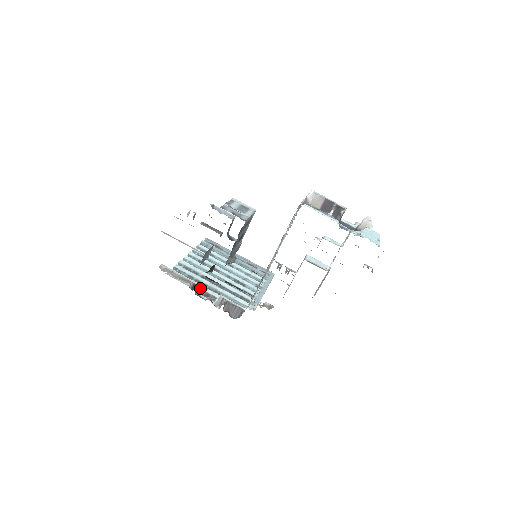
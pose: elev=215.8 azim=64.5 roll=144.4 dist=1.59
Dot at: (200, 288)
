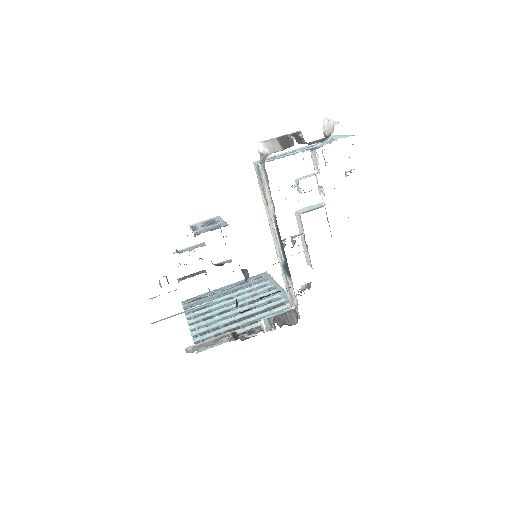
Dot at: (238, 333)
